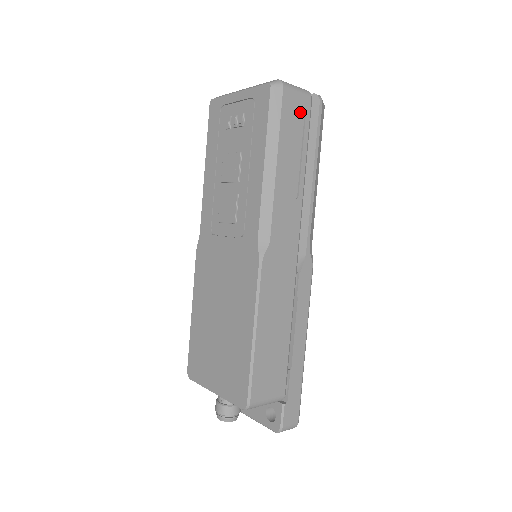
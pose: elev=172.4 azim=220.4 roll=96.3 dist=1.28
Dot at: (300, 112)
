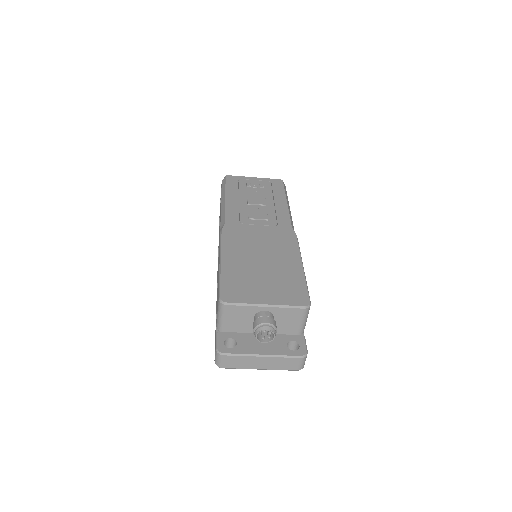
Dot at: occluded
